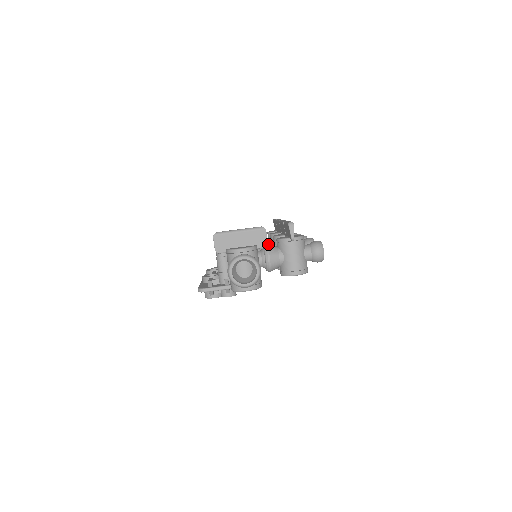
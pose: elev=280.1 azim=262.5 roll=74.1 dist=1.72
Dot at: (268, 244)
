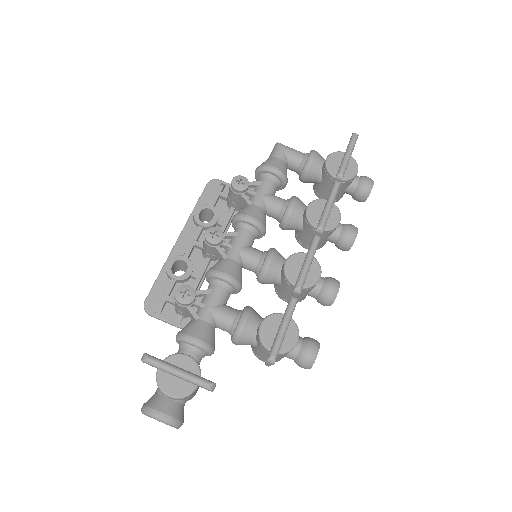
Dot at: (246, 324)
